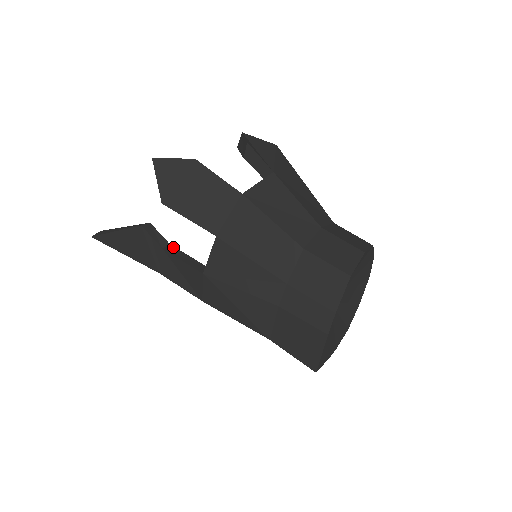
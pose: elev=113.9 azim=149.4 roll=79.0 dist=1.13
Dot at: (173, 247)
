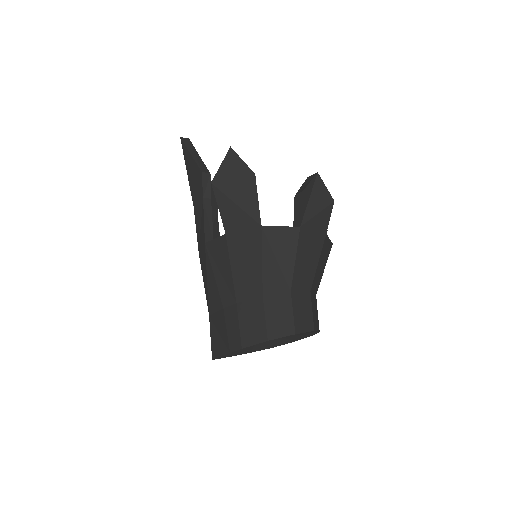
Dot at: (210, 203)
